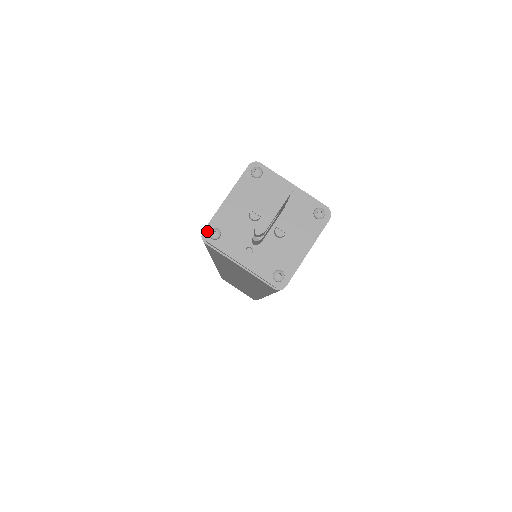
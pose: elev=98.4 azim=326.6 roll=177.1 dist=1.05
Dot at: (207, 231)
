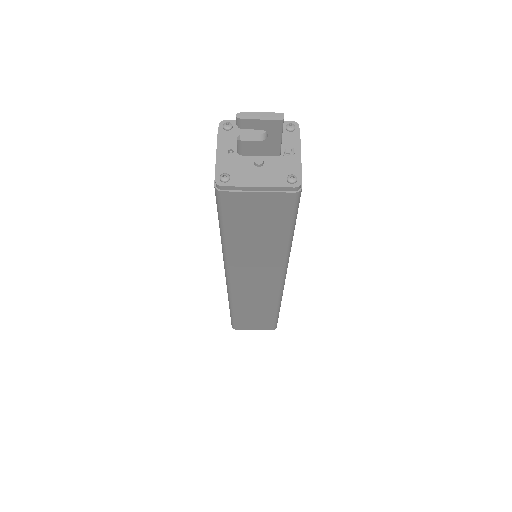
Dot at: (226, 122)
